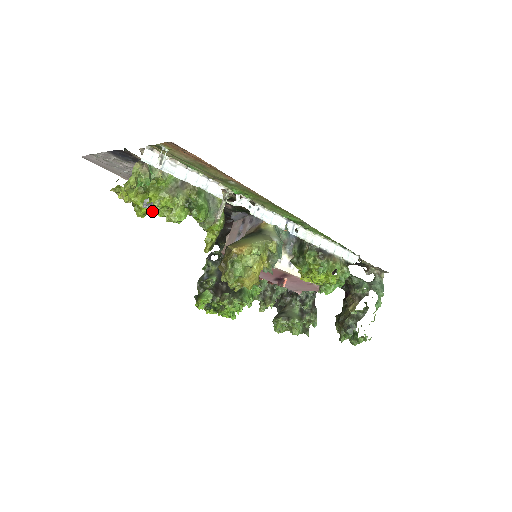
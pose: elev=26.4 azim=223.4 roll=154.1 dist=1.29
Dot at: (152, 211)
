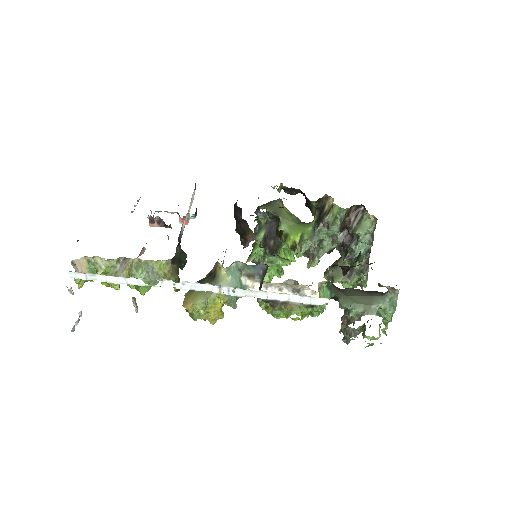
Dot at: occluded
